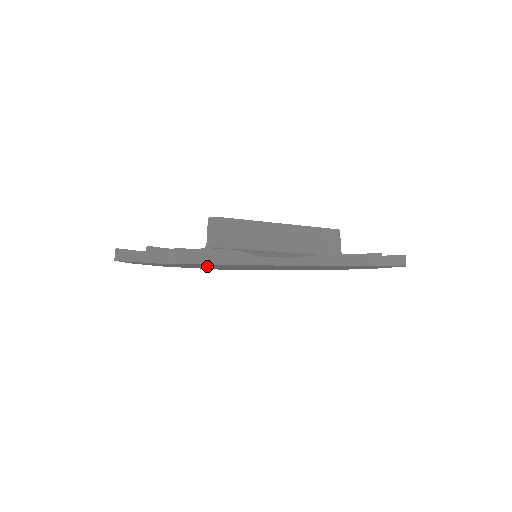
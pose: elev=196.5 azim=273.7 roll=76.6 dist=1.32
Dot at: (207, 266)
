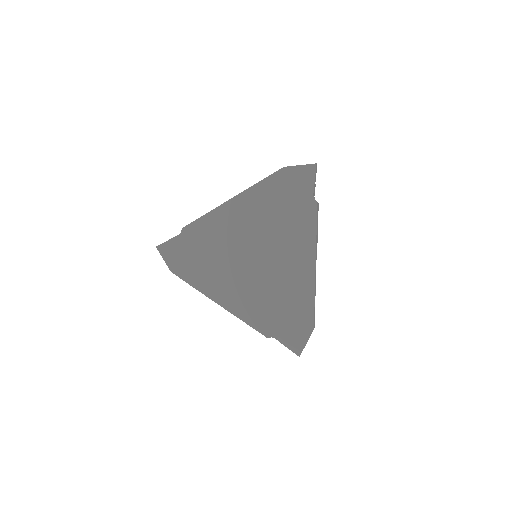
Dot at: (216, 258)
